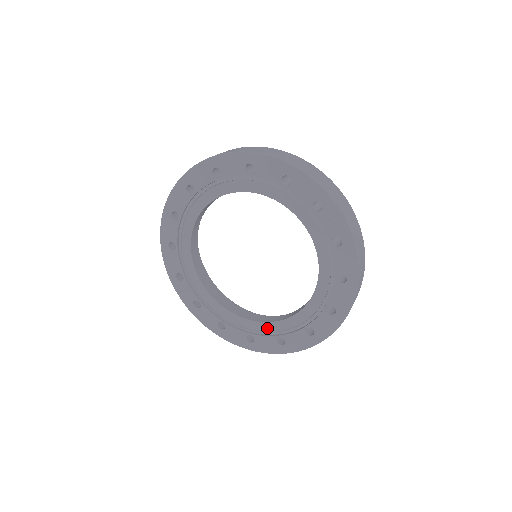
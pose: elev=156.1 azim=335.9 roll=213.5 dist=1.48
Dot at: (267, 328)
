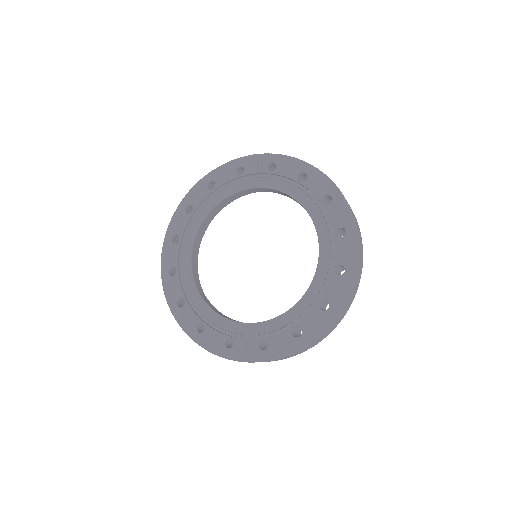
Dot at: (321, 279)
